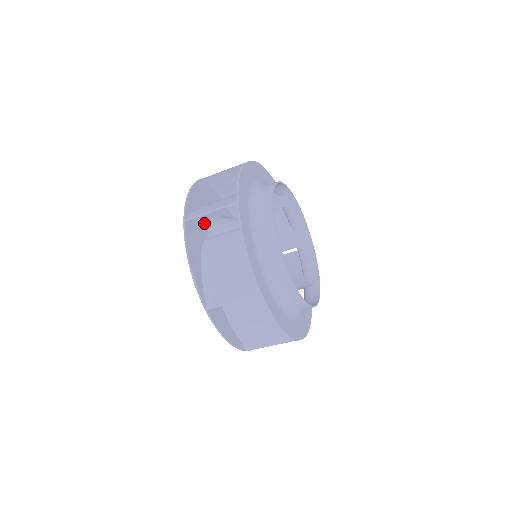
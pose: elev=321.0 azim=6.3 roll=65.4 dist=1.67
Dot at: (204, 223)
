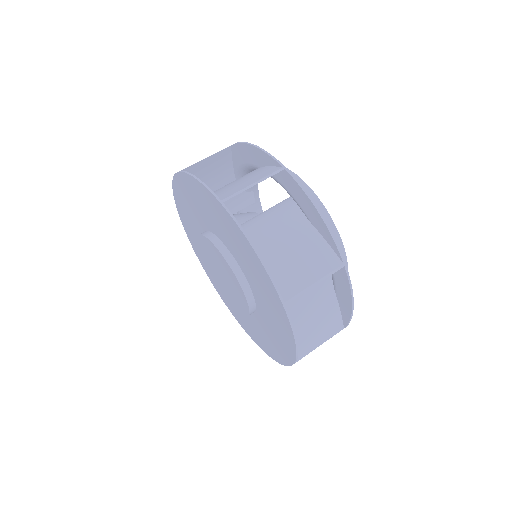
Dot at: (253, 272)
